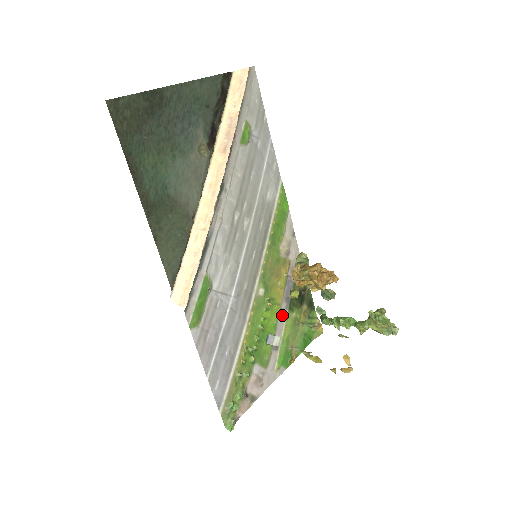
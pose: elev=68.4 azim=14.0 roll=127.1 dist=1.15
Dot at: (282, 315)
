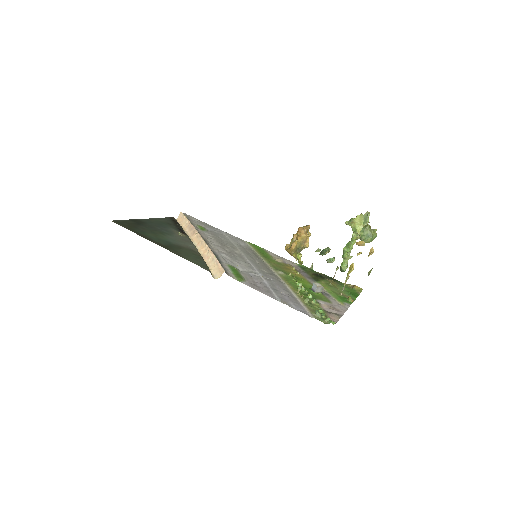
Dot at: occluded
